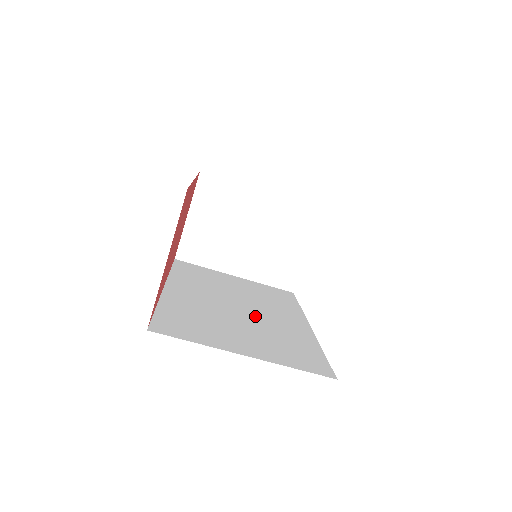
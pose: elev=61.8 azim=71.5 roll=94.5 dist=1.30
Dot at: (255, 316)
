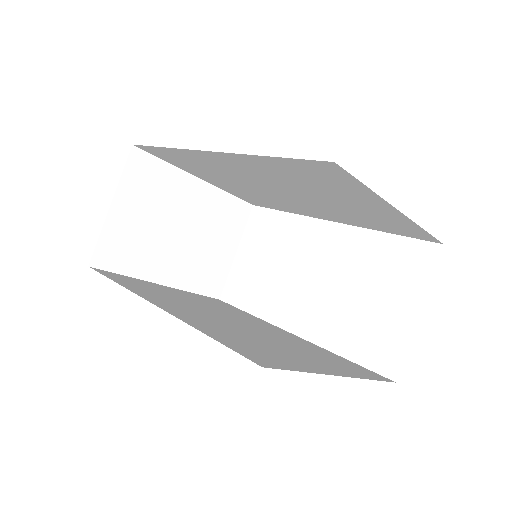
Dot at: (259, 330)
